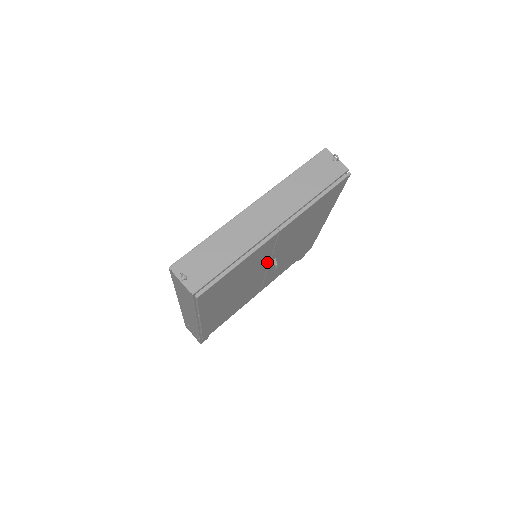
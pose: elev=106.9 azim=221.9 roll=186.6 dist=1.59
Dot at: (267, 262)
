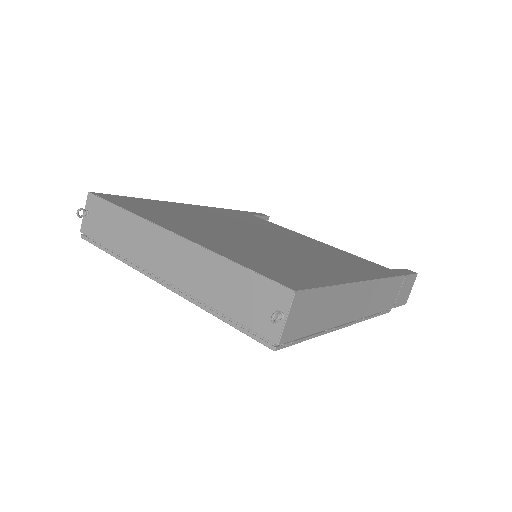
Dot at: occluded
